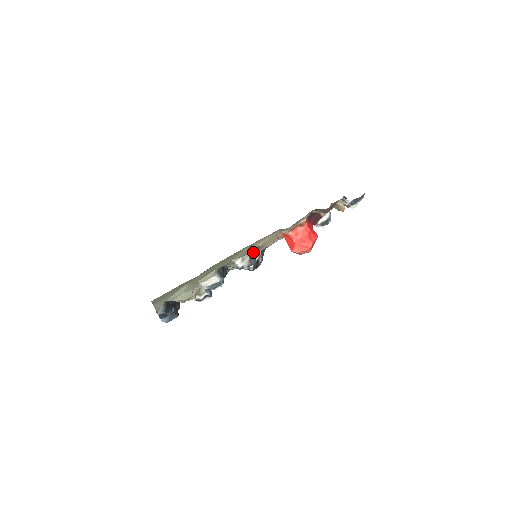
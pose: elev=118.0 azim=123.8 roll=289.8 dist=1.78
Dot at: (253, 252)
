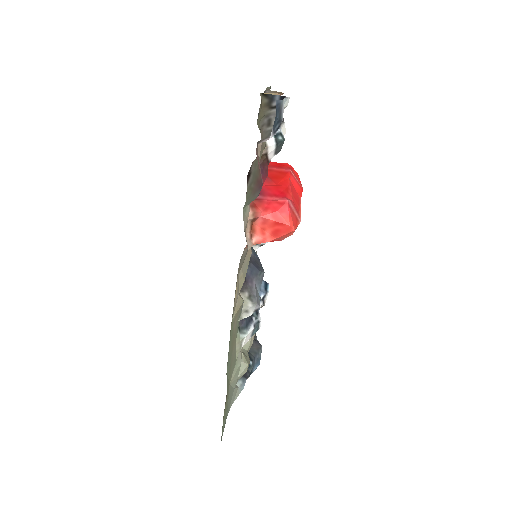
Dot at: (246, 283)
